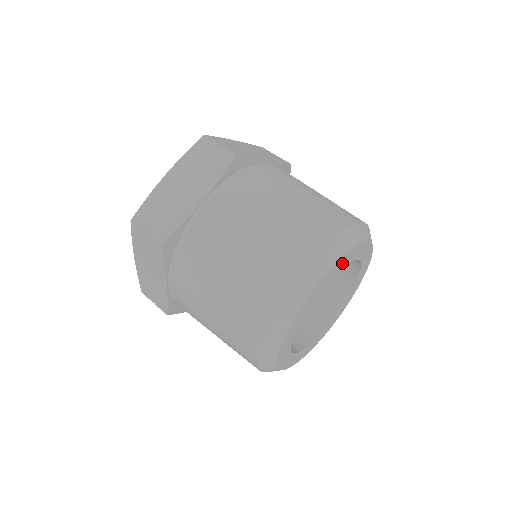
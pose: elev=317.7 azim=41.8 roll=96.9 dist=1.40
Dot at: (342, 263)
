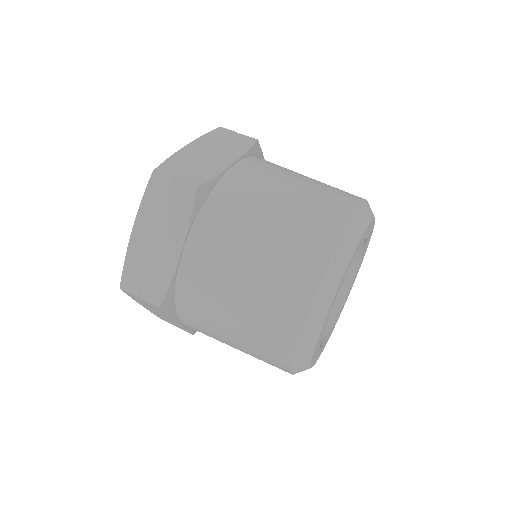
Dot at: (369, 230)
